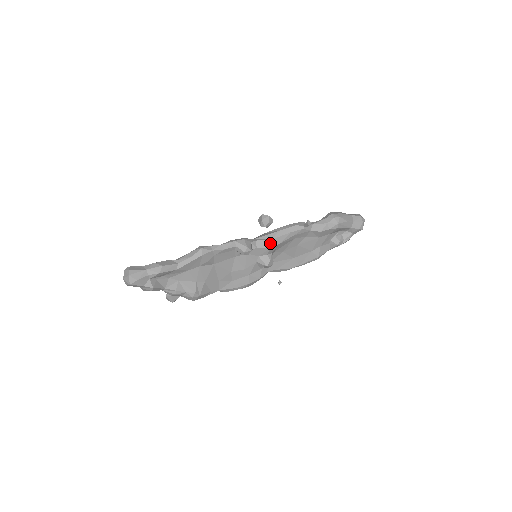
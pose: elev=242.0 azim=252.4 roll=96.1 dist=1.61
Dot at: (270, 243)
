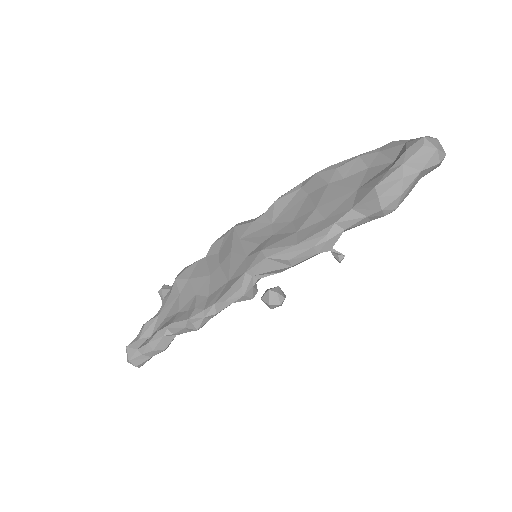
Dot at: (279, 272)
